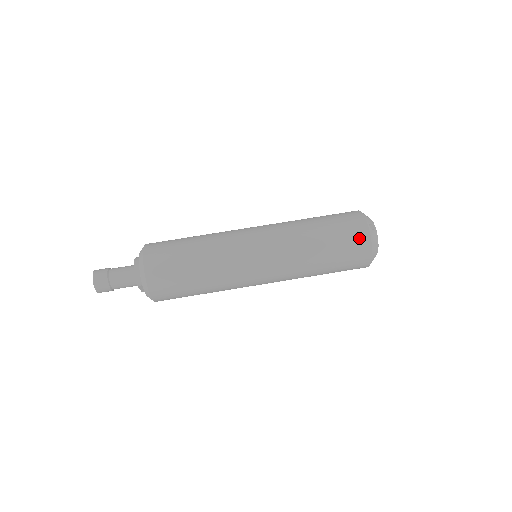
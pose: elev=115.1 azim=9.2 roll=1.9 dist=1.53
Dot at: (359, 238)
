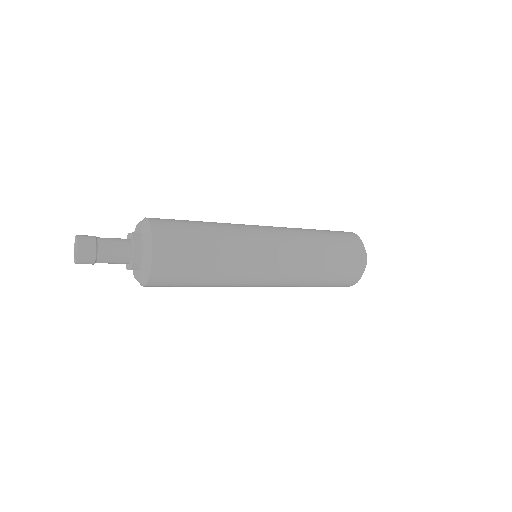
Dot at: (356, 270)
